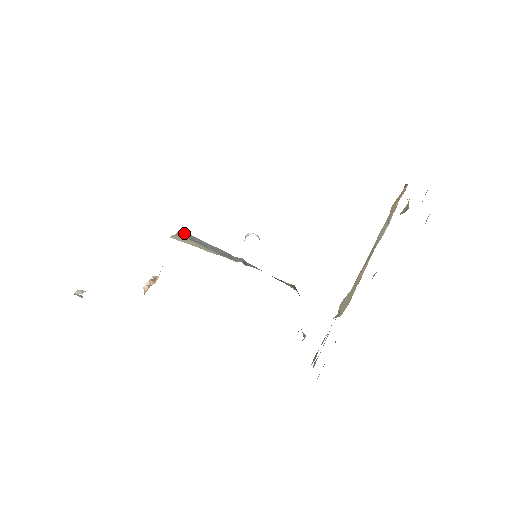
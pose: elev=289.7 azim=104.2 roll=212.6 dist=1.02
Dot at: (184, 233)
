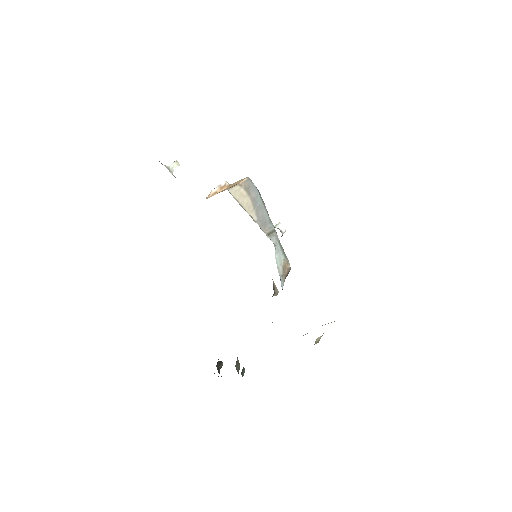
Dot at: (250, 182)
